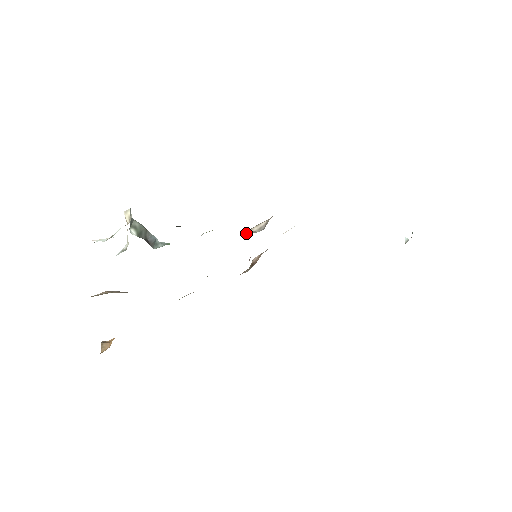
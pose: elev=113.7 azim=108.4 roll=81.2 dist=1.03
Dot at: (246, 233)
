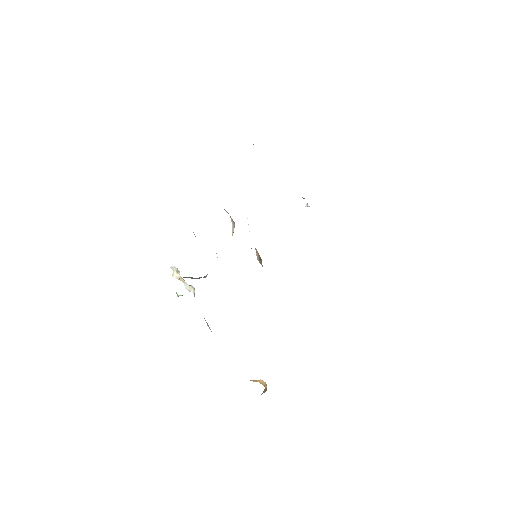
Dot at: occluded
